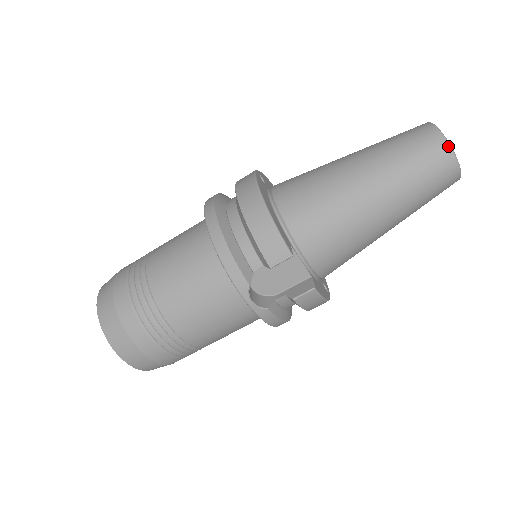
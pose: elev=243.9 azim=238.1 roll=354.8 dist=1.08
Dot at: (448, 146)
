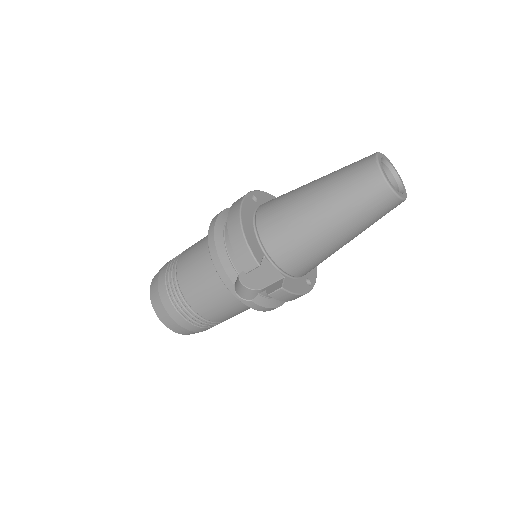
Dot at: (382, 178)
